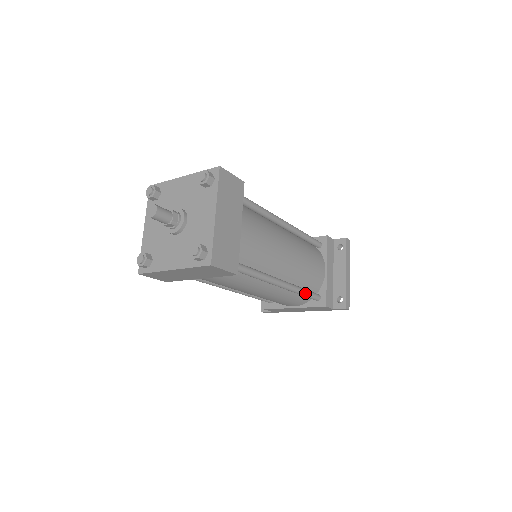
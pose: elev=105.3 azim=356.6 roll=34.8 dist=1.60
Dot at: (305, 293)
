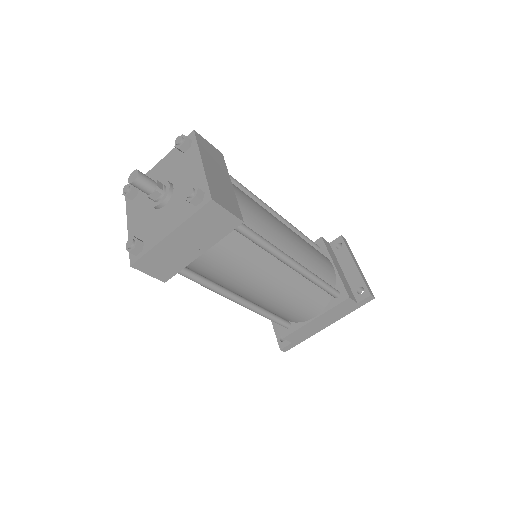
Dot at: (321, 281)
